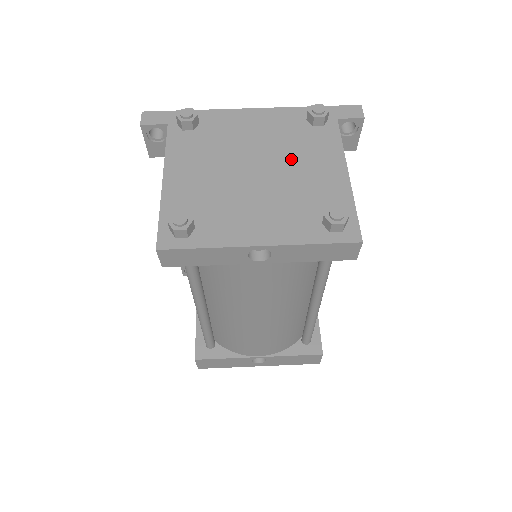
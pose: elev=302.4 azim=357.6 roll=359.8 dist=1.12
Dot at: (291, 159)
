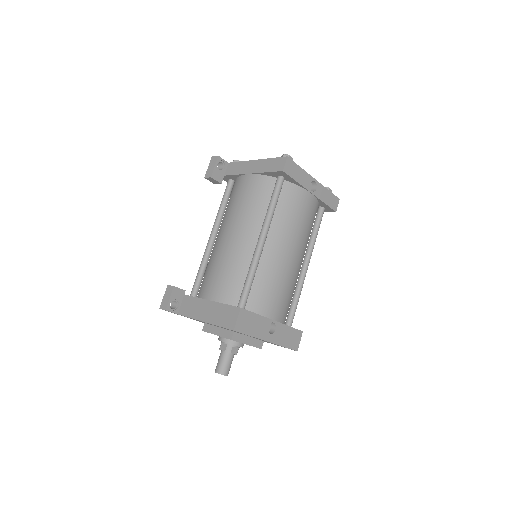
Dot at: occluded
